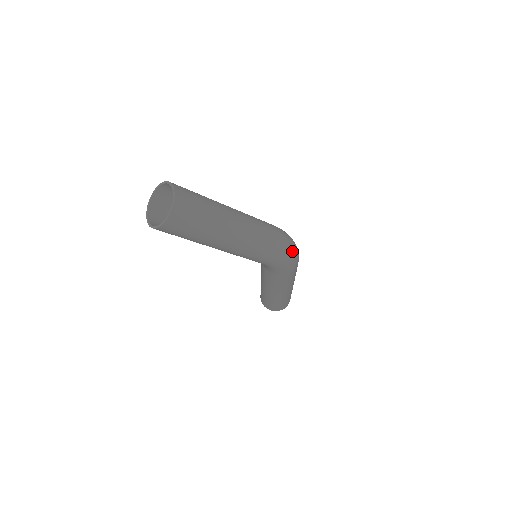
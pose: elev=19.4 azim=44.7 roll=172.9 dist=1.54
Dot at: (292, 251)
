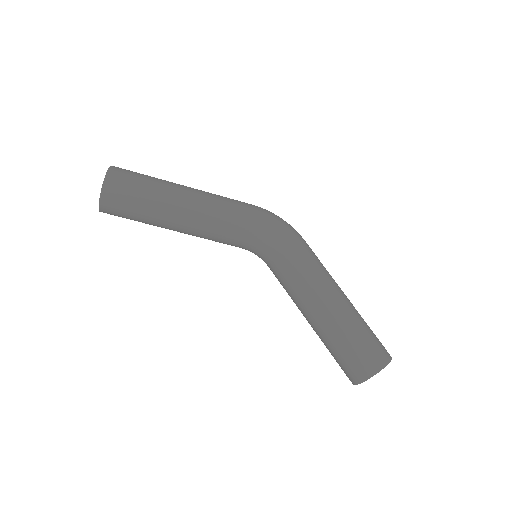
Dot at: occluded
